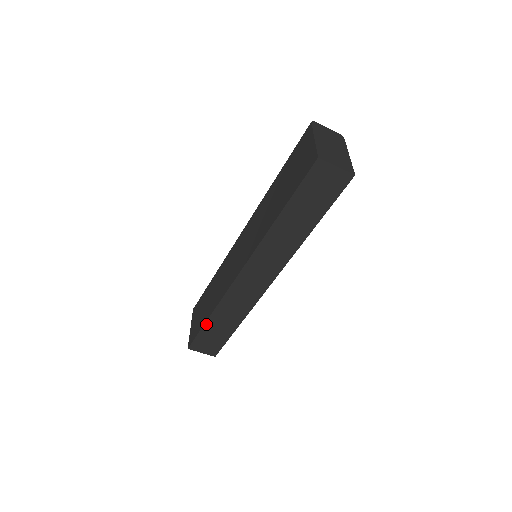
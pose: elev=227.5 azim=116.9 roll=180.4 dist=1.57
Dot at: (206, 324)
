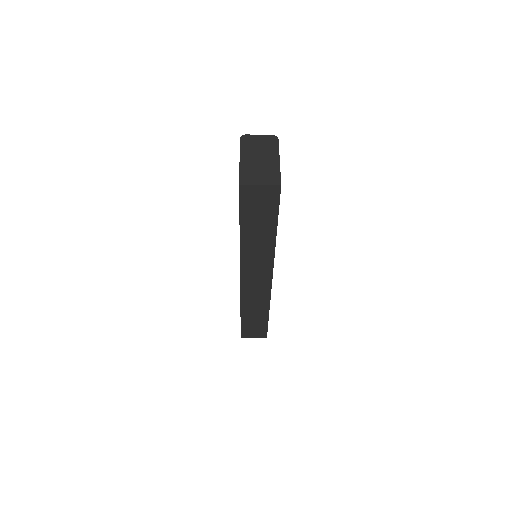
Dot at: (242, 319)
